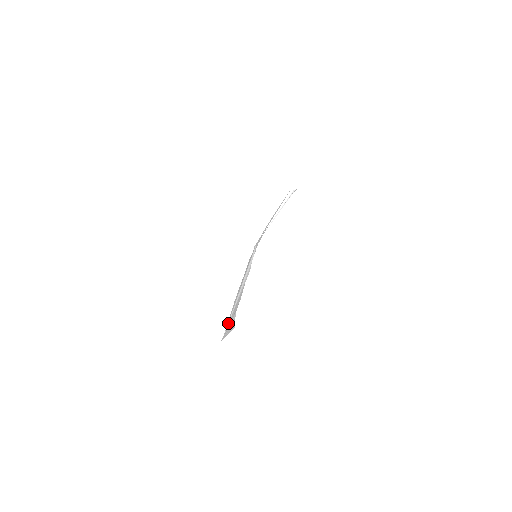
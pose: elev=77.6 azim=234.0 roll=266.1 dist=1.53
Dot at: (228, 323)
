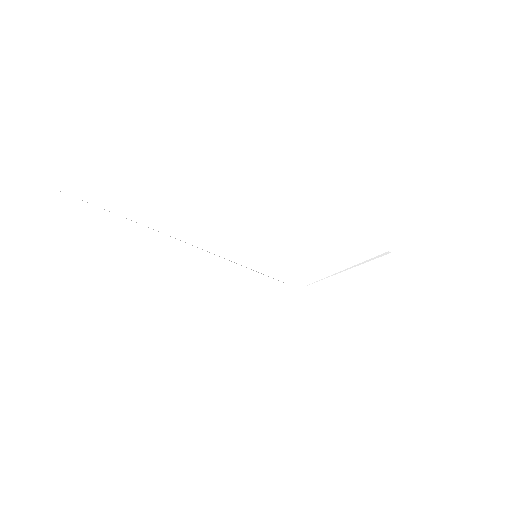
Dot at: occluded
